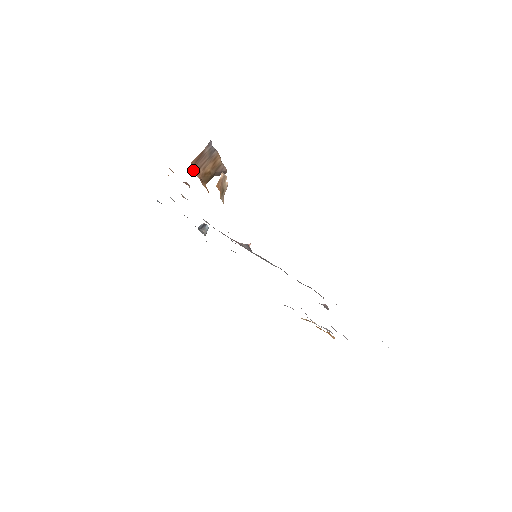
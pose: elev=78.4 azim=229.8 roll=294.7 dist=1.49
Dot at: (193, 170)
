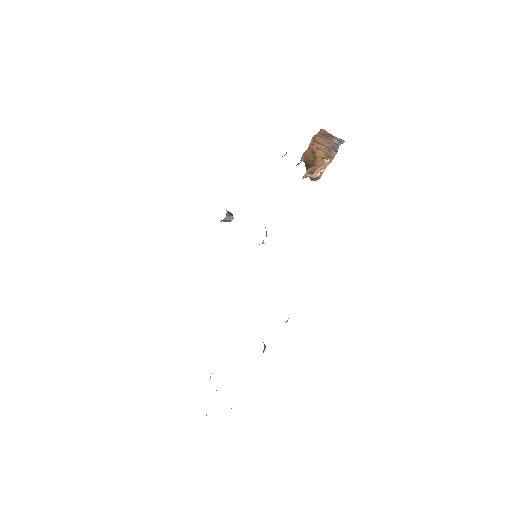
Dot at: (315, 135)
